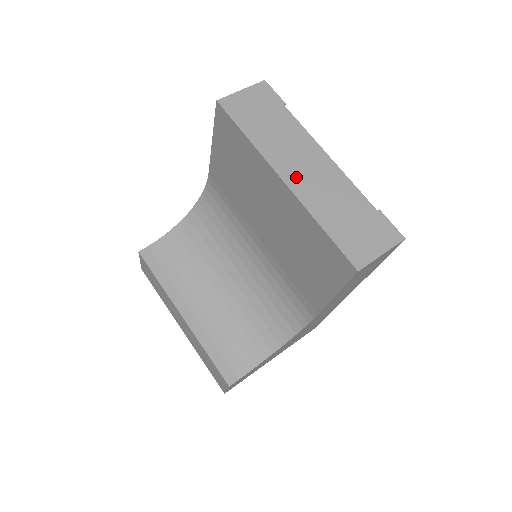
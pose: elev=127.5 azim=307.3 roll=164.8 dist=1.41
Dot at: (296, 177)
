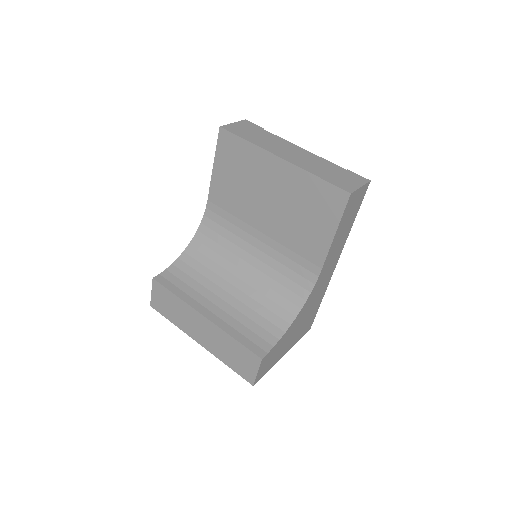
Dot at: (288, 156)
